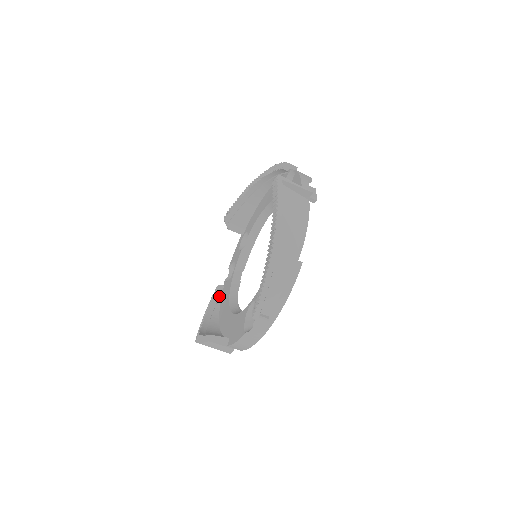
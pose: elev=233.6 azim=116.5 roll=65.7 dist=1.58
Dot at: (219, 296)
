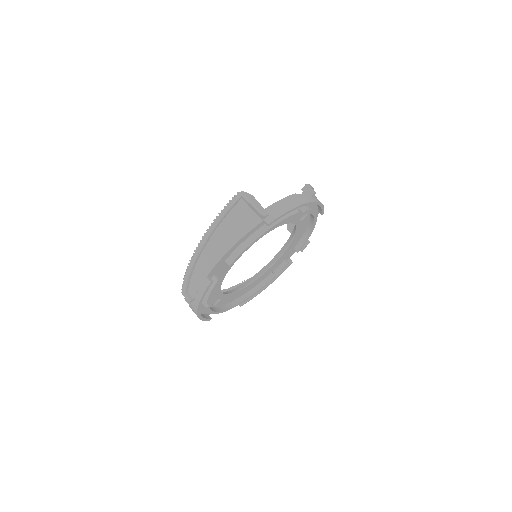
Dot at: occluded
